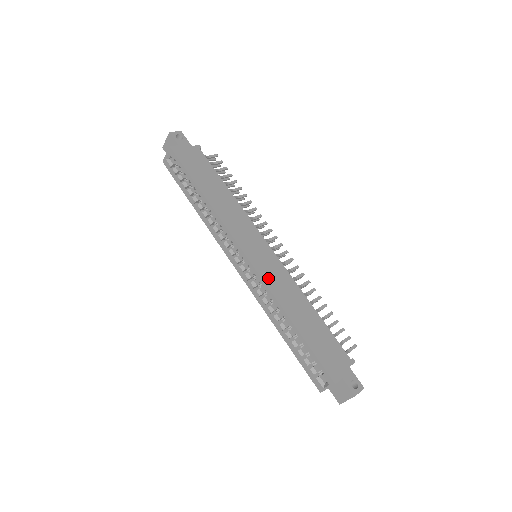
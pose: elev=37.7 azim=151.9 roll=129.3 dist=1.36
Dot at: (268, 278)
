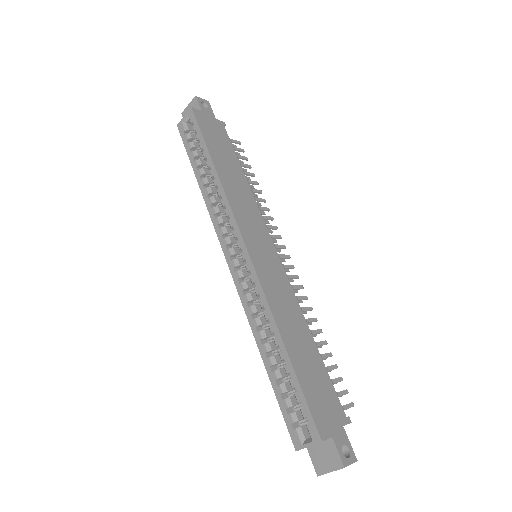
Dot at: (266, 281)
